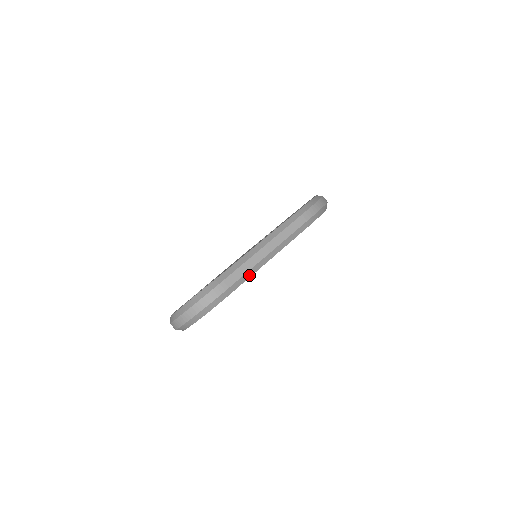
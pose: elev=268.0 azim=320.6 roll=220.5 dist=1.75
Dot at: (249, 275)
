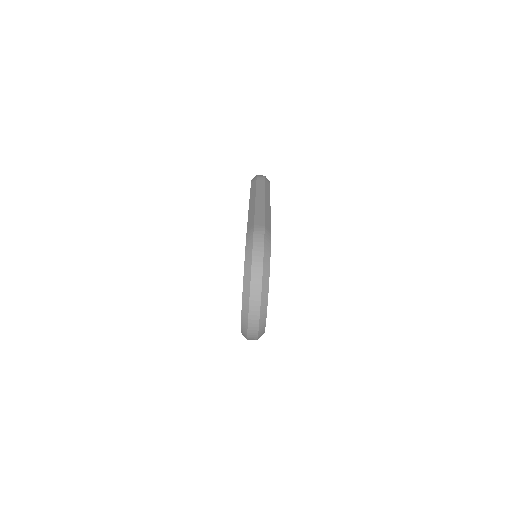
Dot at: (268, 217)
